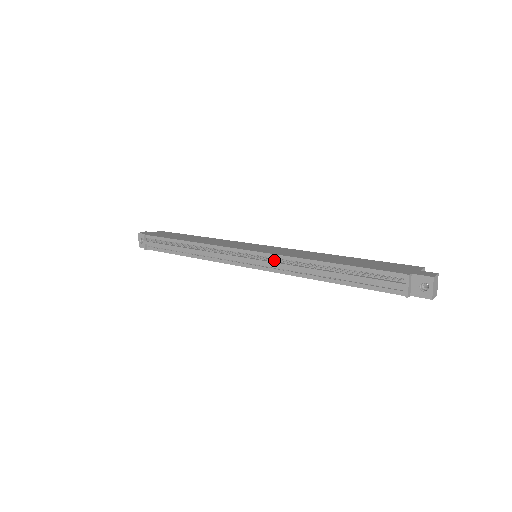
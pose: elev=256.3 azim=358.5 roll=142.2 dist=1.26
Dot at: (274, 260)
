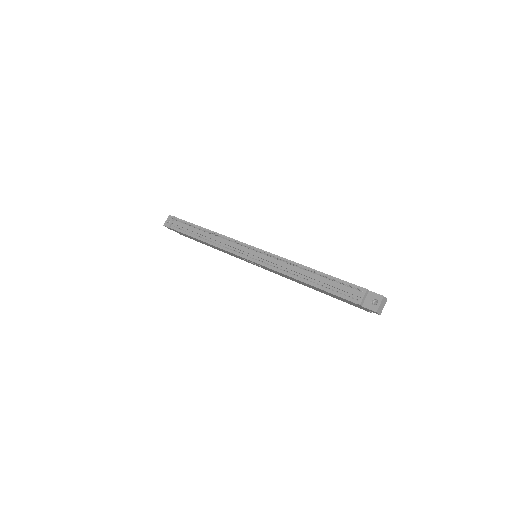
Dot at: occluded
